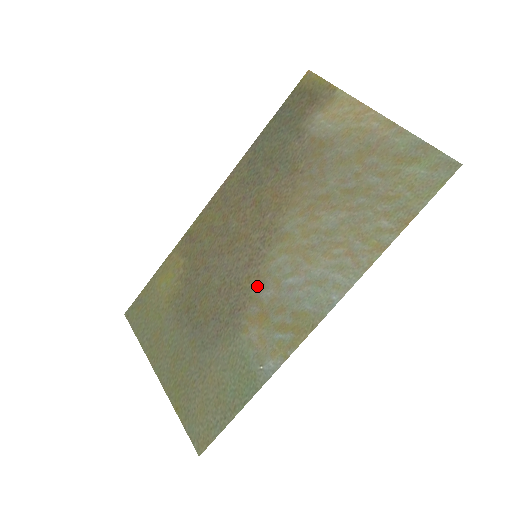
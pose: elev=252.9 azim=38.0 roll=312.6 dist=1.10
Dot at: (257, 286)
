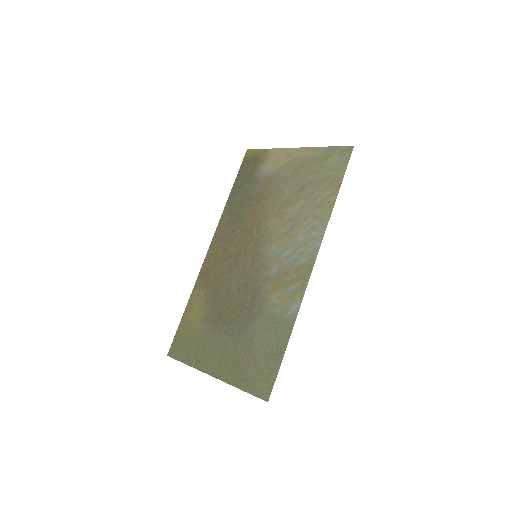
Dot at: (264, 271)
